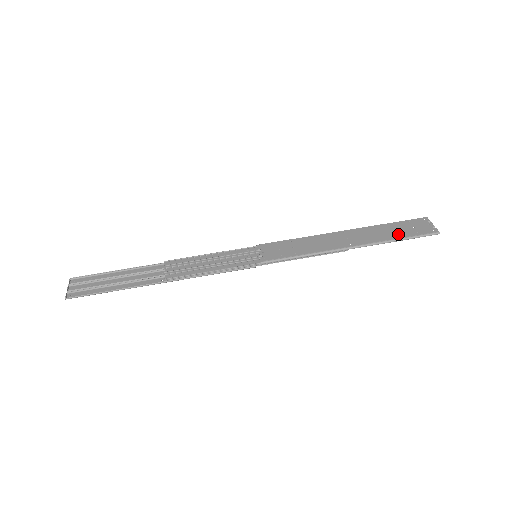
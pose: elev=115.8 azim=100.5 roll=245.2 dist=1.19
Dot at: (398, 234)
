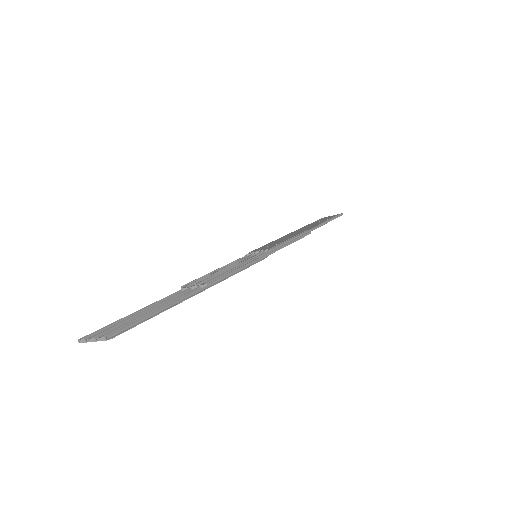
Dot at: (324, 220)
